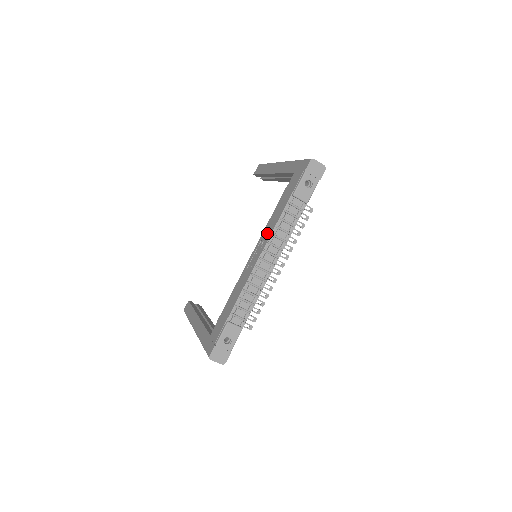
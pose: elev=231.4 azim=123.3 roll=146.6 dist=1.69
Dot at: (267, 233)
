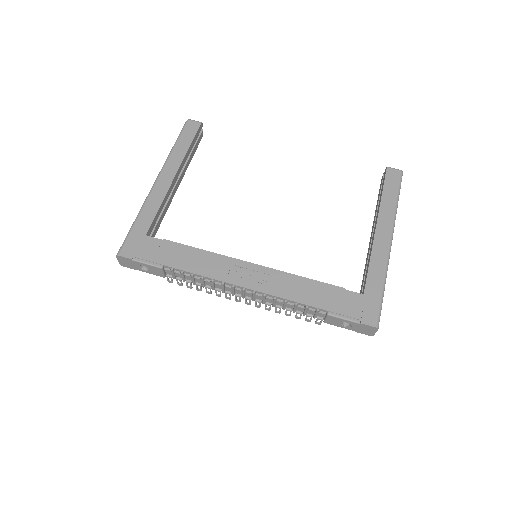
Dot at: (278, 285)
